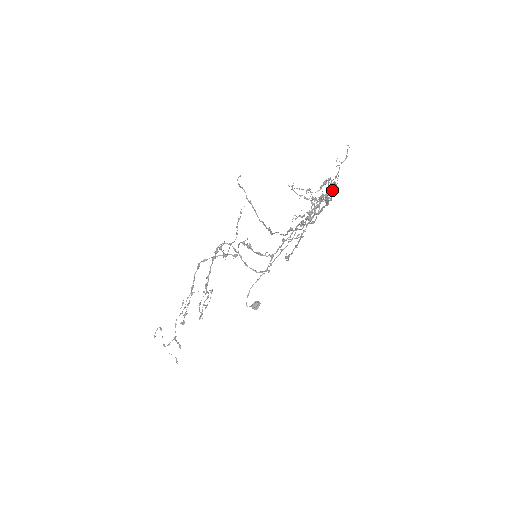
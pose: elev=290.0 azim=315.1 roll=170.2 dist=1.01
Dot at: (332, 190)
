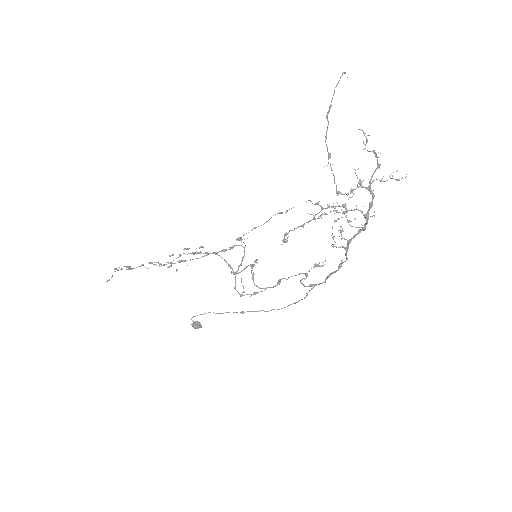
Dot at: (364, 214)
